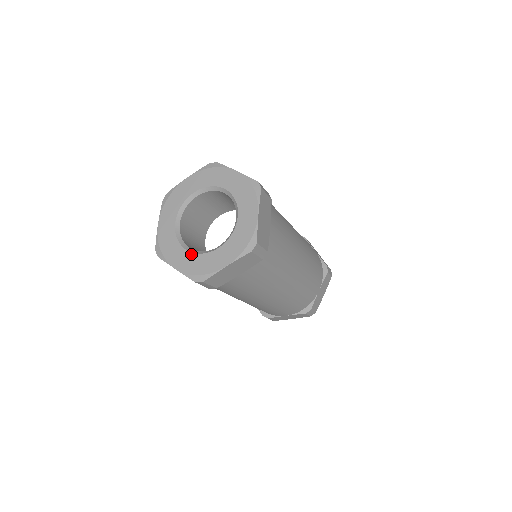
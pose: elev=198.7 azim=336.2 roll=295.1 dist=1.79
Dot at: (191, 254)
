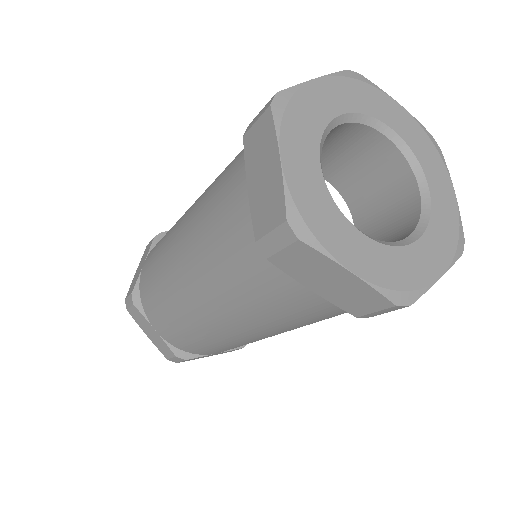
Dot at: (322, 181)
